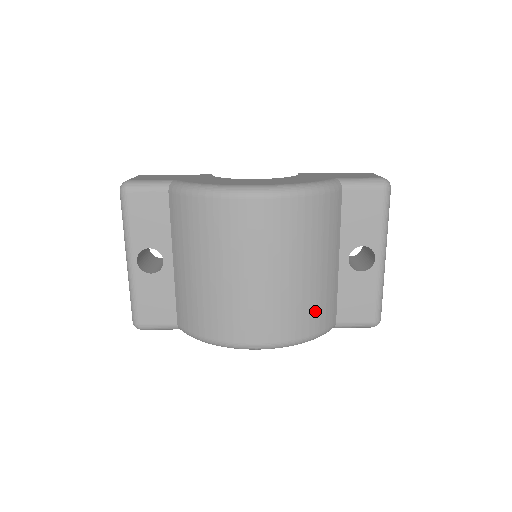
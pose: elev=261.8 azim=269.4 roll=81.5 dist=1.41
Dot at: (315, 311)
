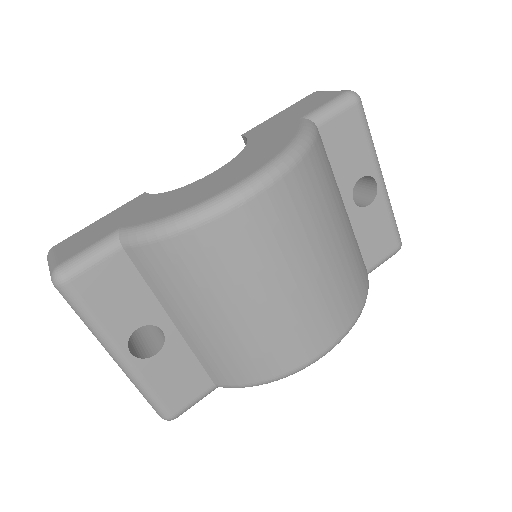
Dot at: (357, 275)
